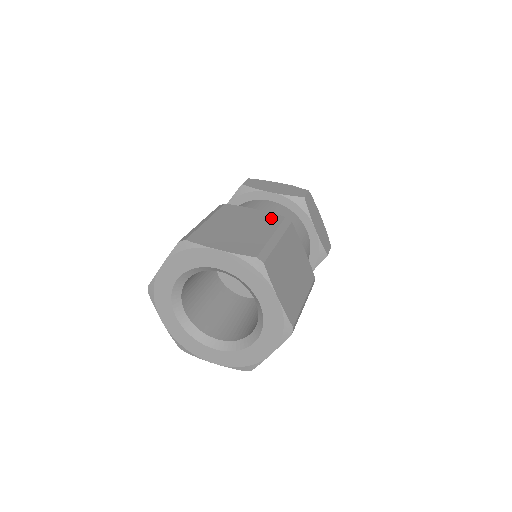
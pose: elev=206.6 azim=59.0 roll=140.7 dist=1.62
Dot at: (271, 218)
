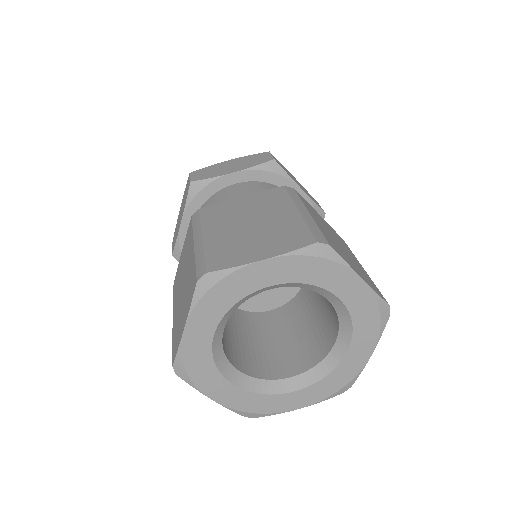
Dot at: (271, 195)
